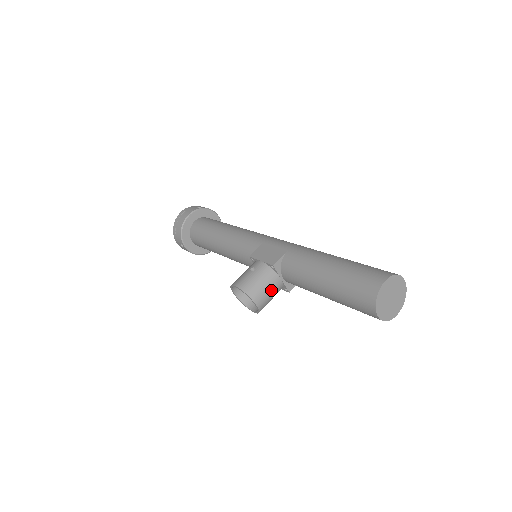
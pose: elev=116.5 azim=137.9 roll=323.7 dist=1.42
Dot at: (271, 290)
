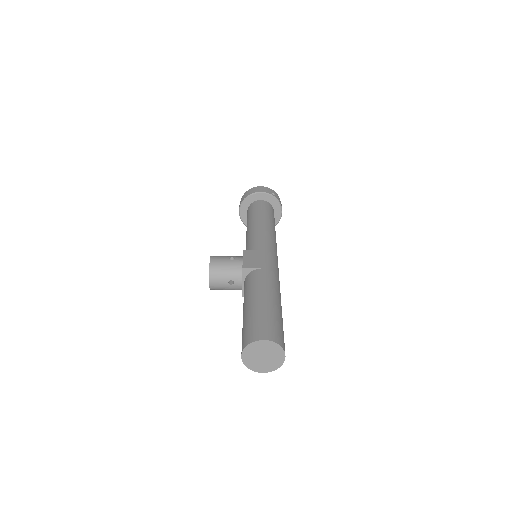
Dot at: (229, 283)
